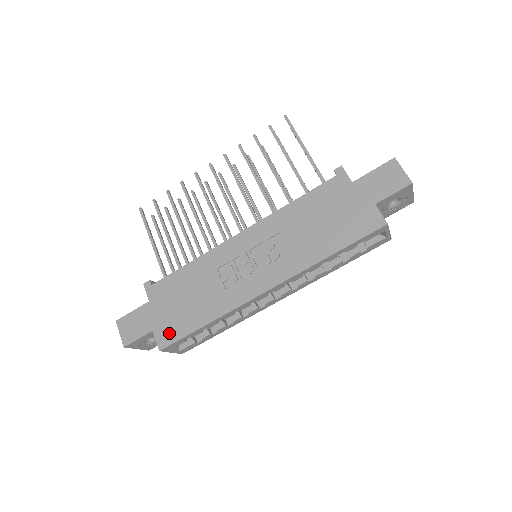
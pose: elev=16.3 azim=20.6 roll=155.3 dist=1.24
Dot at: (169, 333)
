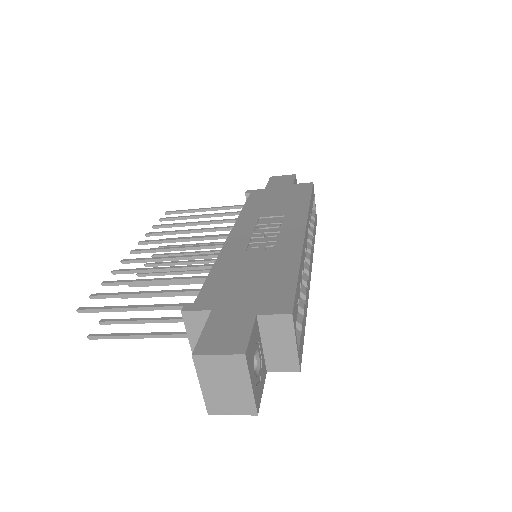
Dot at: (277, 299)
